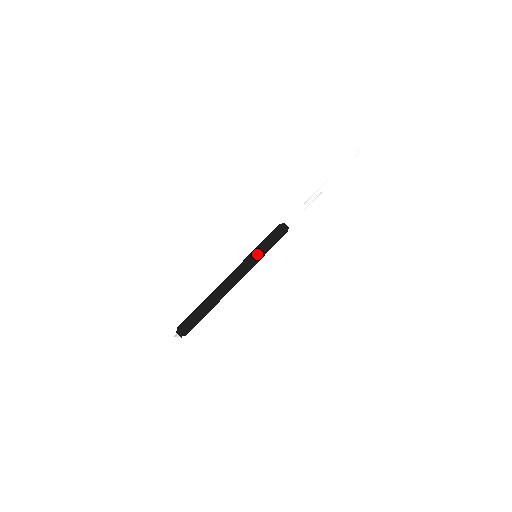
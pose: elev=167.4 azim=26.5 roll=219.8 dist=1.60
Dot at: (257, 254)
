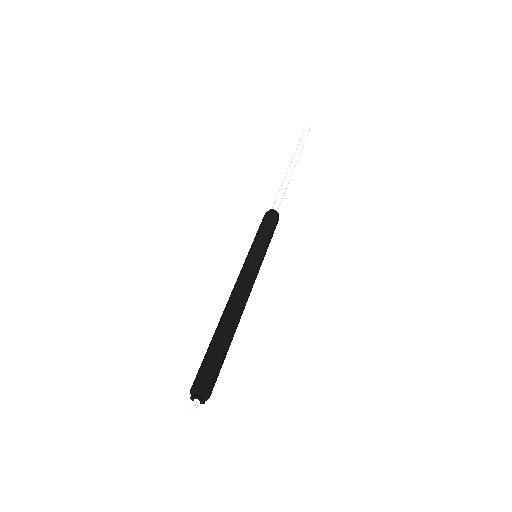
Dot at: (251, 250)
